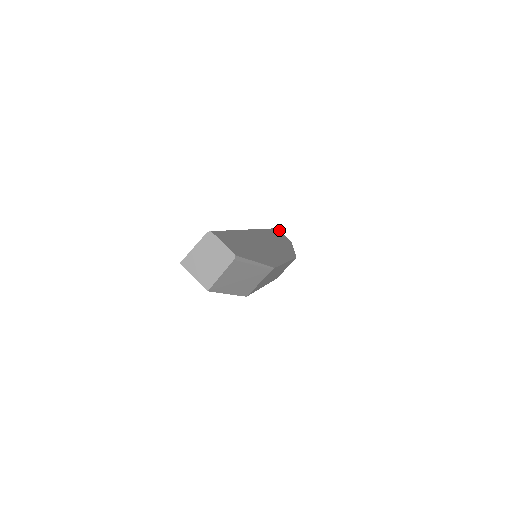
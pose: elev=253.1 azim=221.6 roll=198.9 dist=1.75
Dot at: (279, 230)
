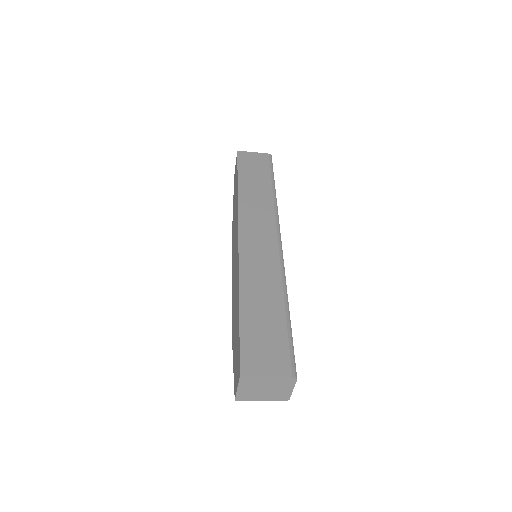
Dot at: occluded
